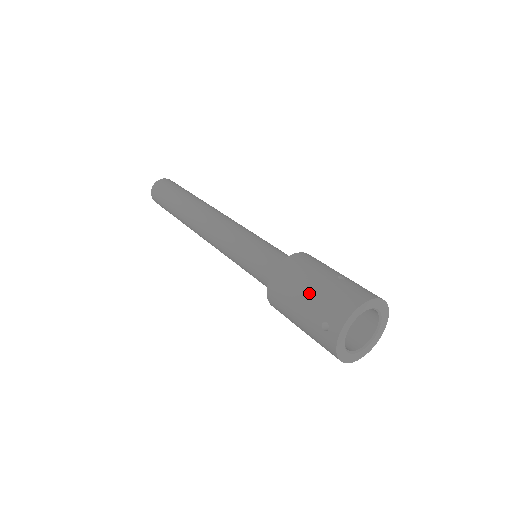
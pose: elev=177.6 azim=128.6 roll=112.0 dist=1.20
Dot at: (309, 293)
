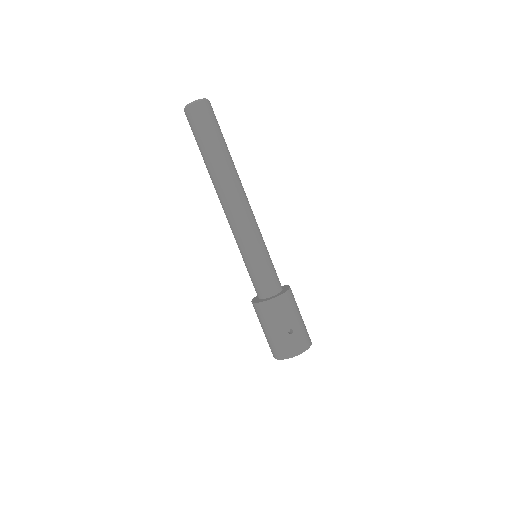
Dot at: (269, 333)
